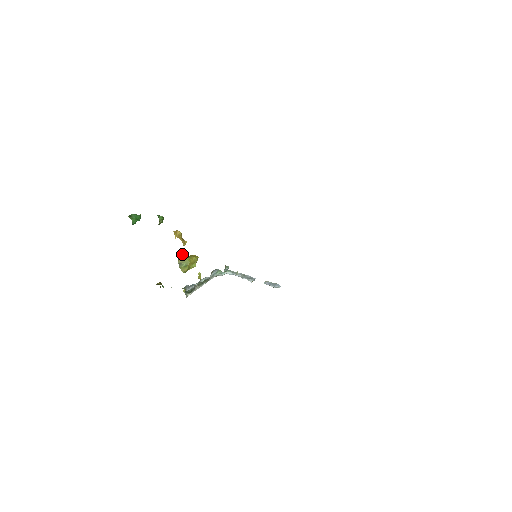
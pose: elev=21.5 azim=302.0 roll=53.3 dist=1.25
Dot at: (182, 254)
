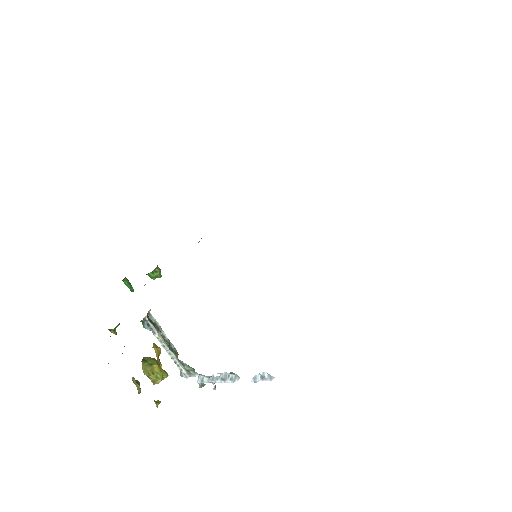
Dot at: occluded
